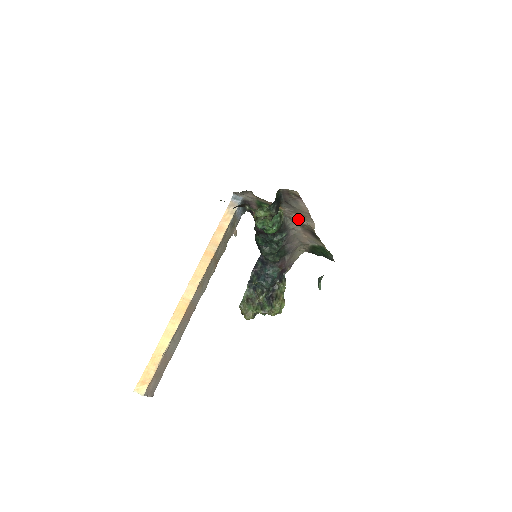
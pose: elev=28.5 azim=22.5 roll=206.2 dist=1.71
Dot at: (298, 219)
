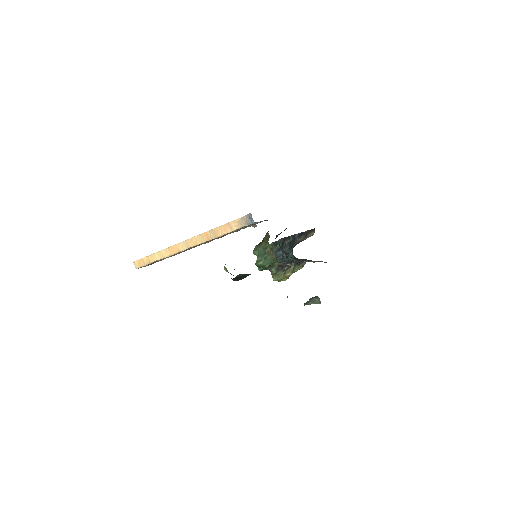
Dot at: occluded
